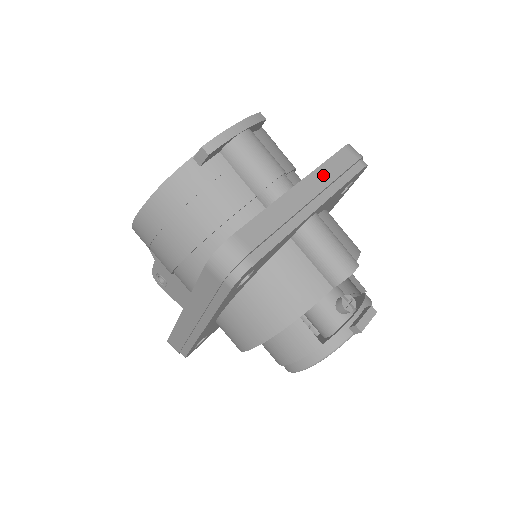
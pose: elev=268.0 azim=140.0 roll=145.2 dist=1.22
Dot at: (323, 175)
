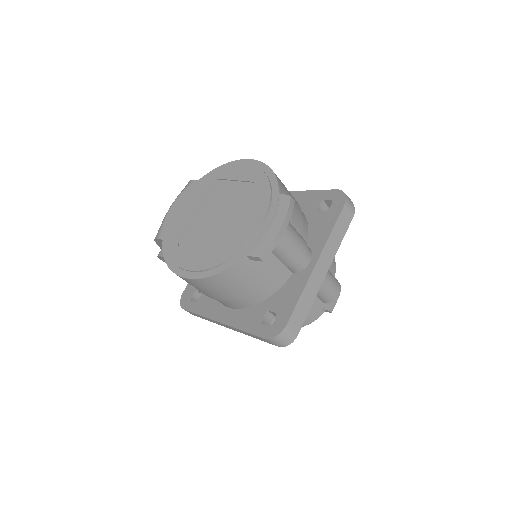
Dot at: (332, 243)
